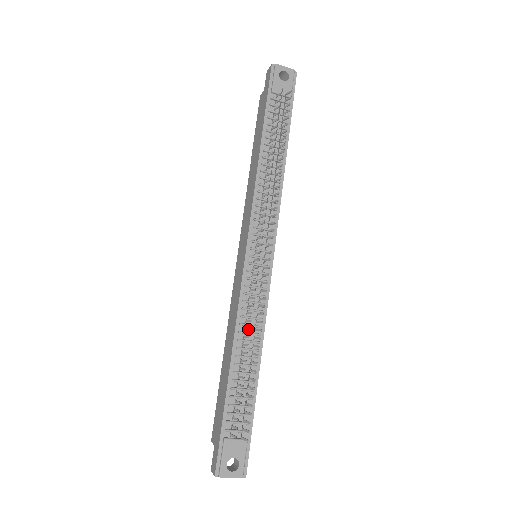
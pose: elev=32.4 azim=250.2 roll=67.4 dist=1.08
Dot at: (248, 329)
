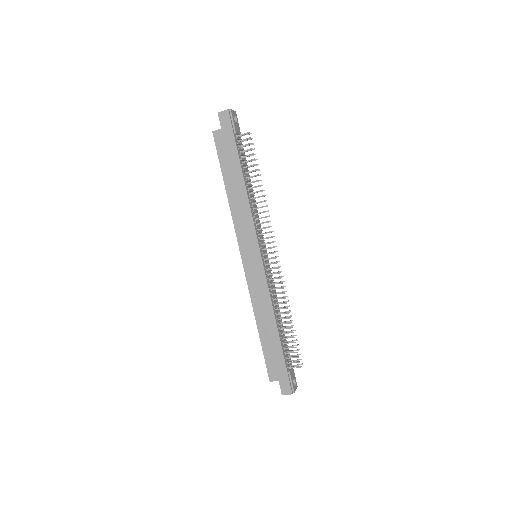
Dot at: occluded
